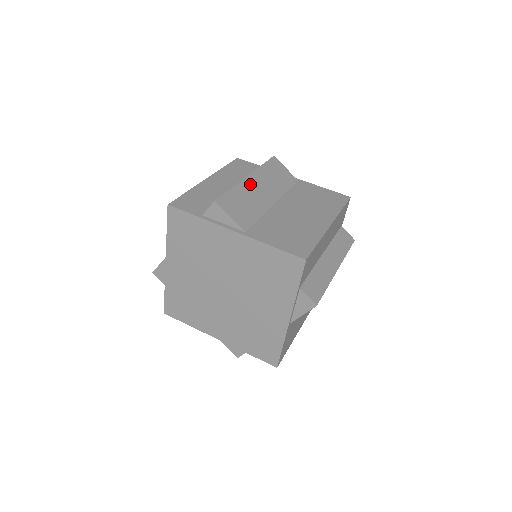
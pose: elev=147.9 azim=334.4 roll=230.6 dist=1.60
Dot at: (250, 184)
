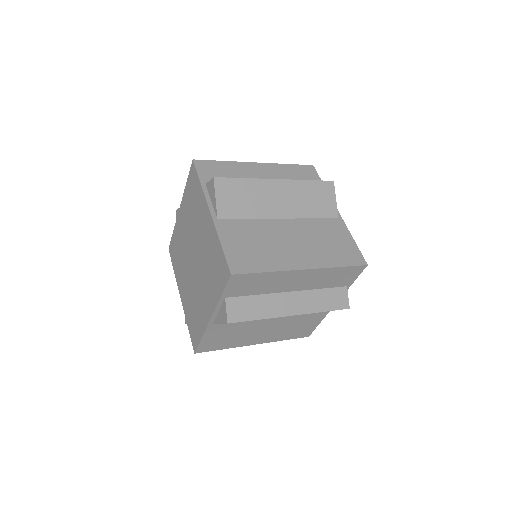
Dot at: (272, 187)
